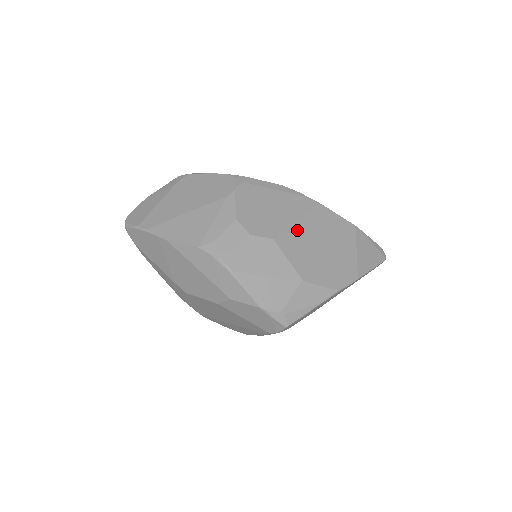
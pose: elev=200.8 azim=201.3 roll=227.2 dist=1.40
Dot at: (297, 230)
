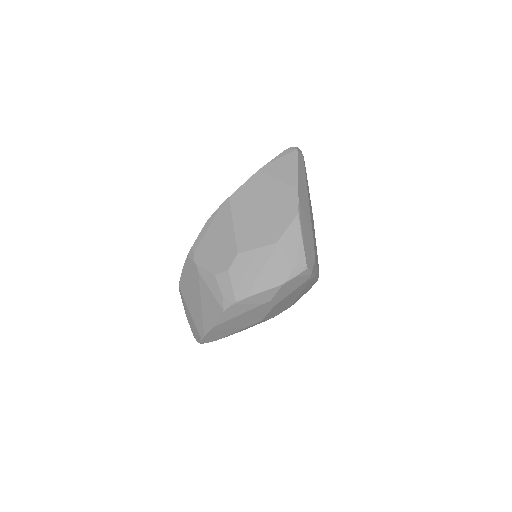
Dot at: (240, 229)
